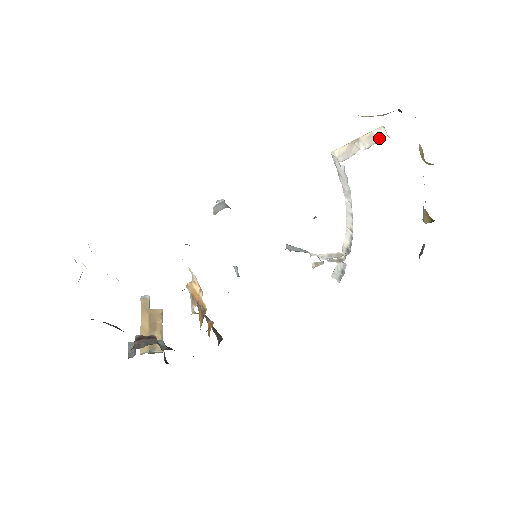
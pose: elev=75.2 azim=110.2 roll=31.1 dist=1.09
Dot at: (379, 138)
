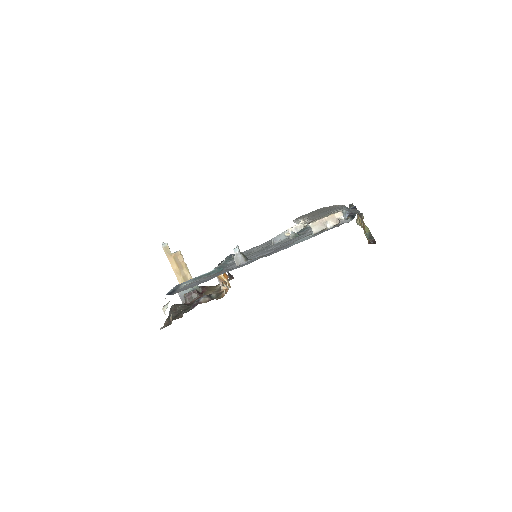
Dot at: (339, 222)
